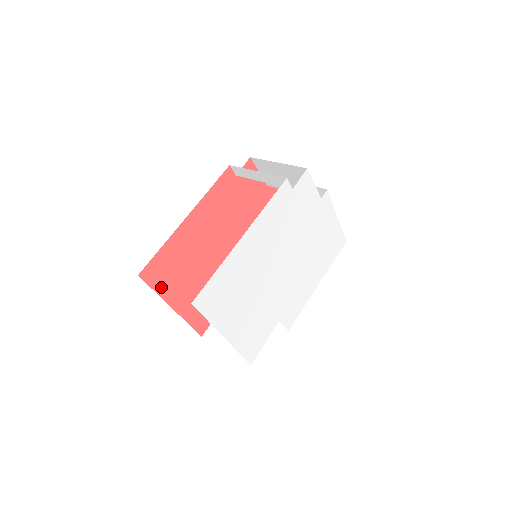
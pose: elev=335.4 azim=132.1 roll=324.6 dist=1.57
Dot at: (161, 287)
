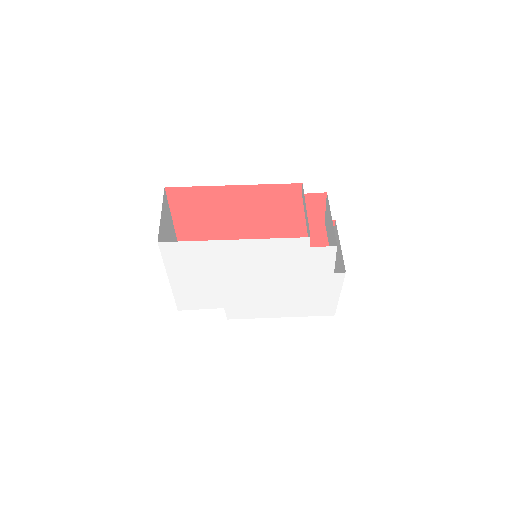
Dot at: (176, 208)
